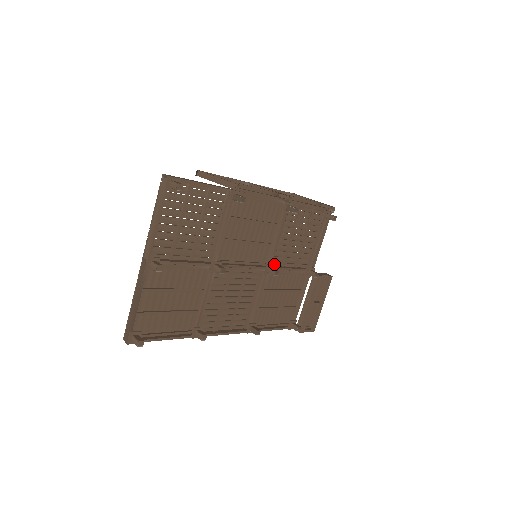
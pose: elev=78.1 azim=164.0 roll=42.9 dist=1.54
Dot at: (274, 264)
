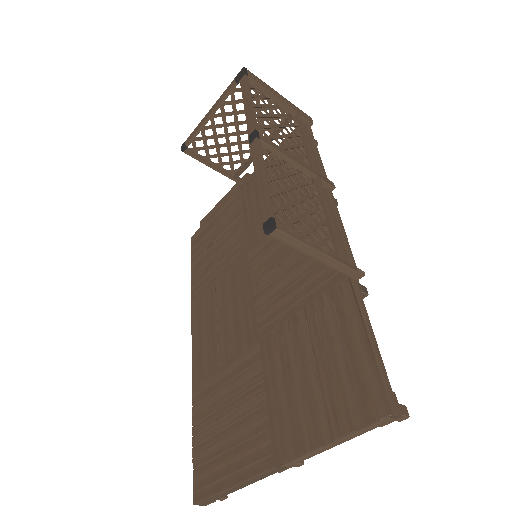
Dot at: (251, 236)
